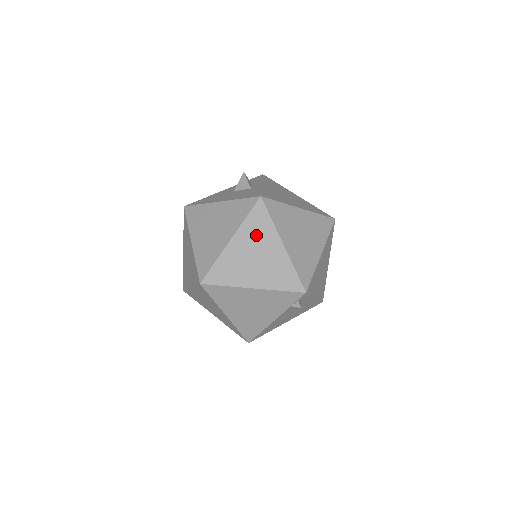
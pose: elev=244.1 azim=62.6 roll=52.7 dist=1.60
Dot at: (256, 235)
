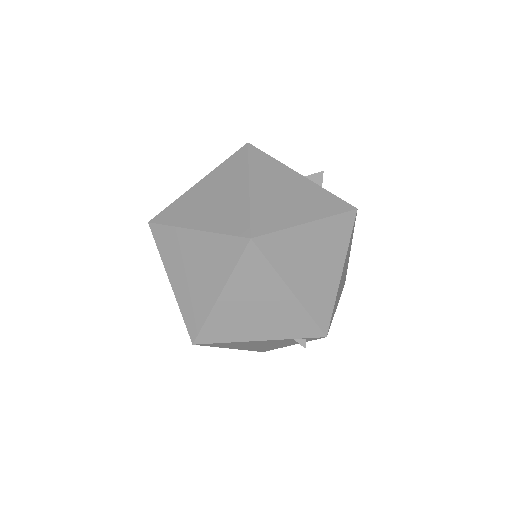
Dot at: (330, 240)
